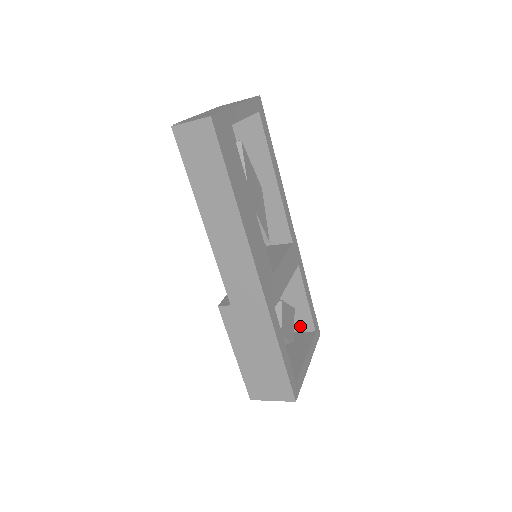
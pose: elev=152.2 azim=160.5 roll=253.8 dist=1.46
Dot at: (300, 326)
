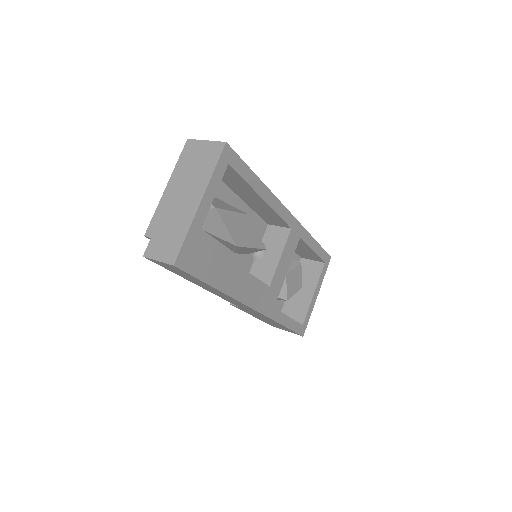
Dot at: (311, 258)
